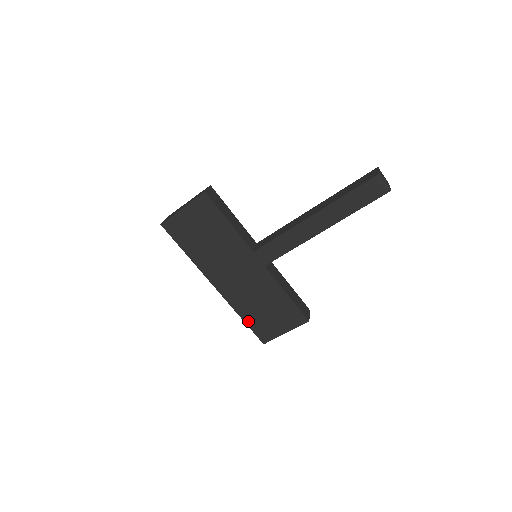
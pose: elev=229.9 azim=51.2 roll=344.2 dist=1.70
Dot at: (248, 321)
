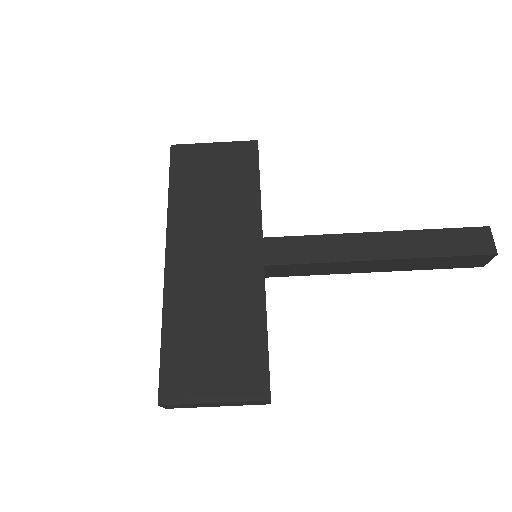
Dot at: (168, 342)
